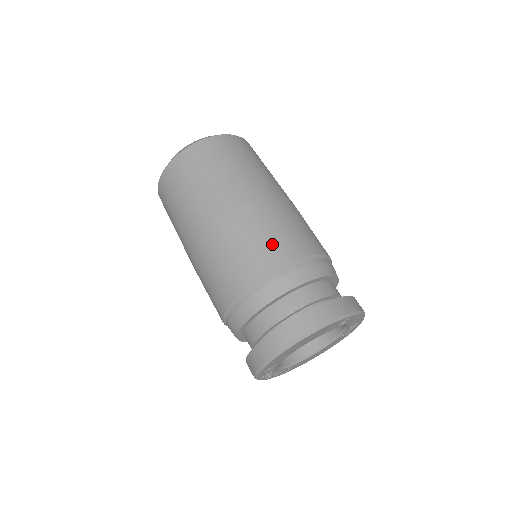
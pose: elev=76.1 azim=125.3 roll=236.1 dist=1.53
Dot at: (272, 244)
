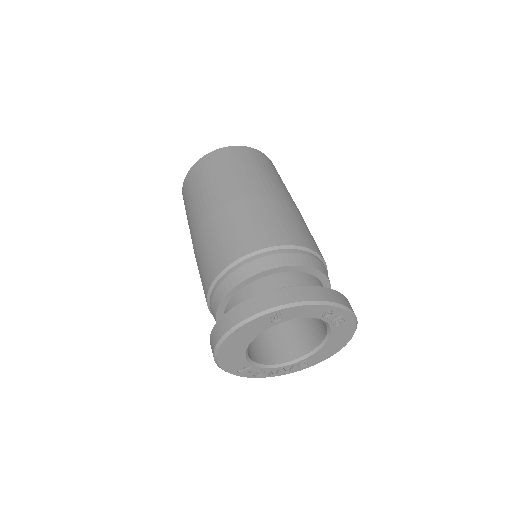
Dot at: (217, 252)
